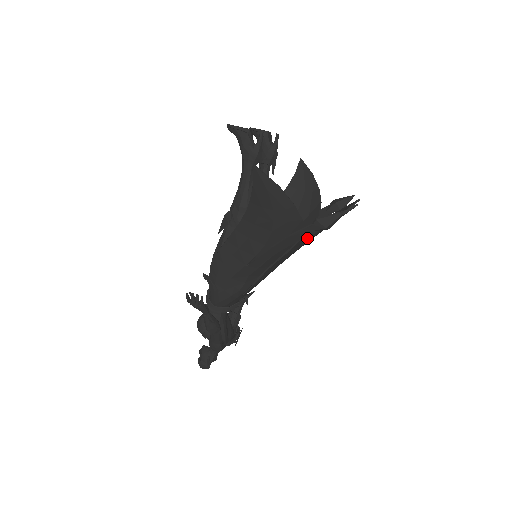
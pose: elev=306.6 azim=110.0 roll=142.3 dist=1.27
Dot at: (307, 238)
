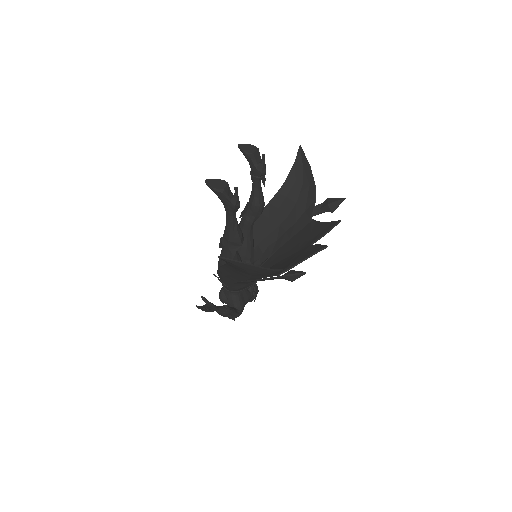
Dot at: occluded
